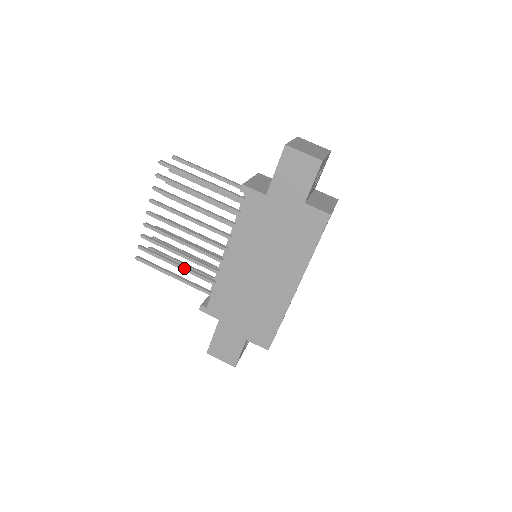
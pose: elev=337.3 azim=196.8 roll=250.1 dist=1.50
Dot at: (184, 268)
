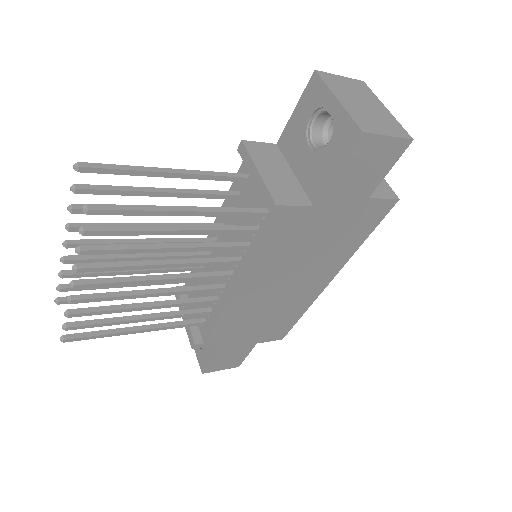
Dot at: (156, 318)
